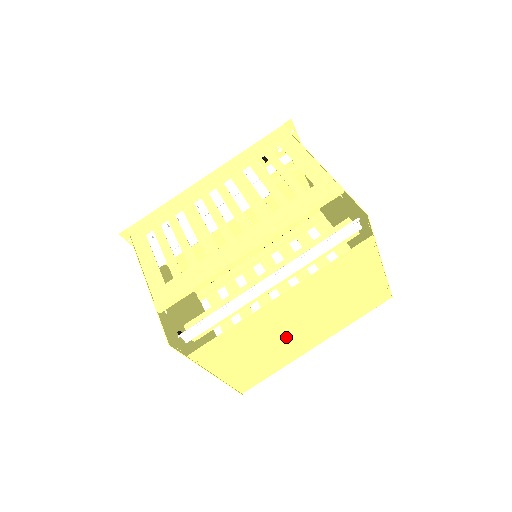
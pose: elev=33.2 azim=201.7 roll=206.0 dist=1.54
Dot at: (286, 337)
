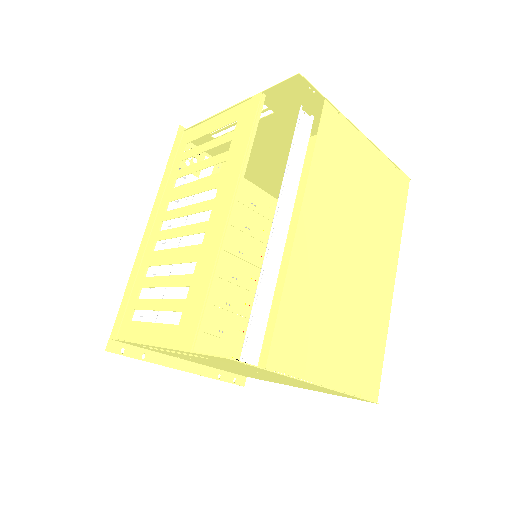
Dot at: (353, 283)
